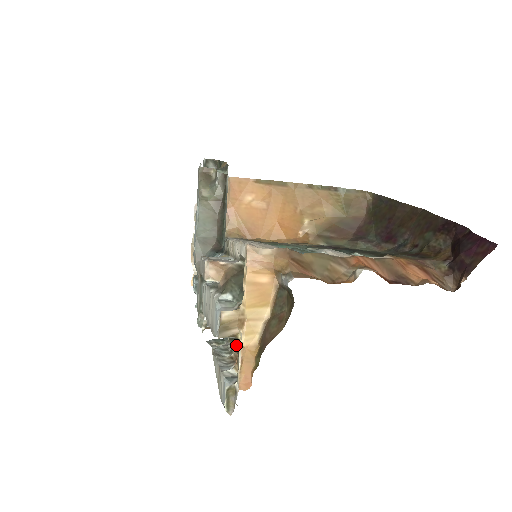
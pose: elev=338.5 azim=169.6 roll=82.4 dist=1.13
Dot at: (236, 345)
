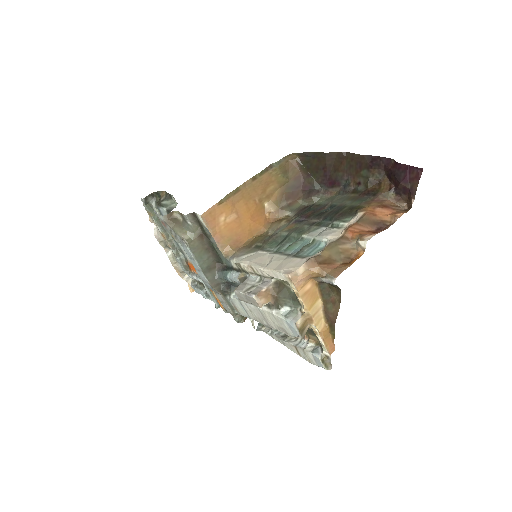
Dot at: occluded
